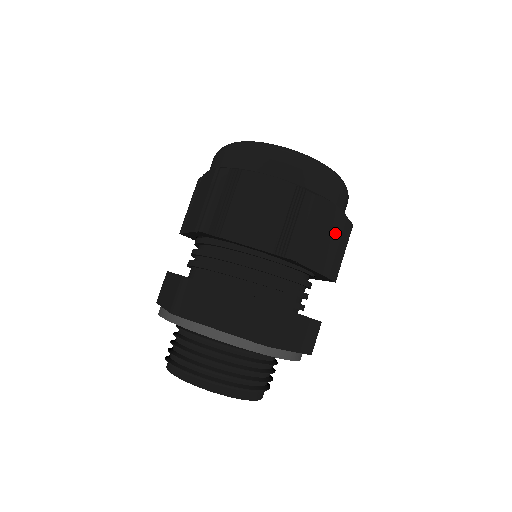
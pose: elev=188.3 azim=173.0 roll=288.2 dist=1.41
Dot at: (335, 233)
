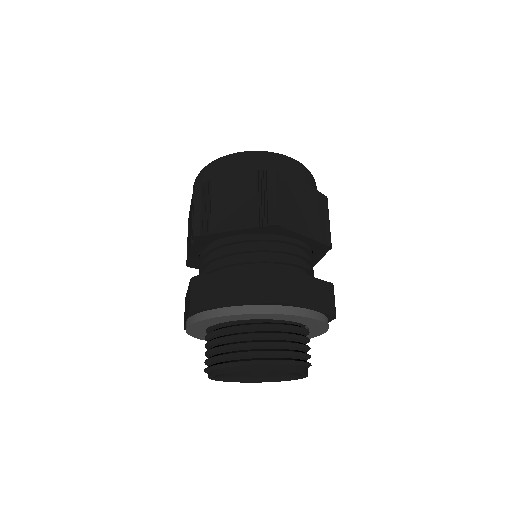
Dot at: occluded
